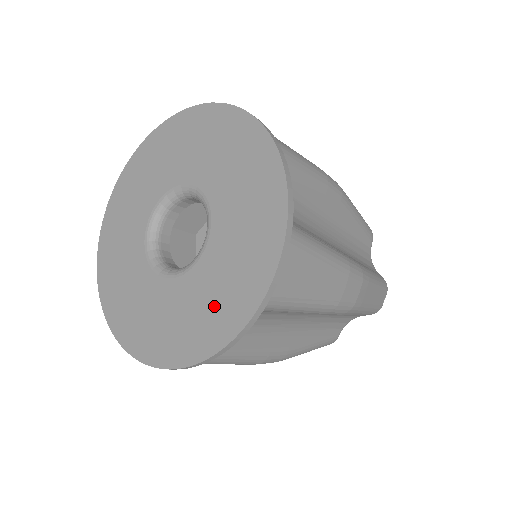
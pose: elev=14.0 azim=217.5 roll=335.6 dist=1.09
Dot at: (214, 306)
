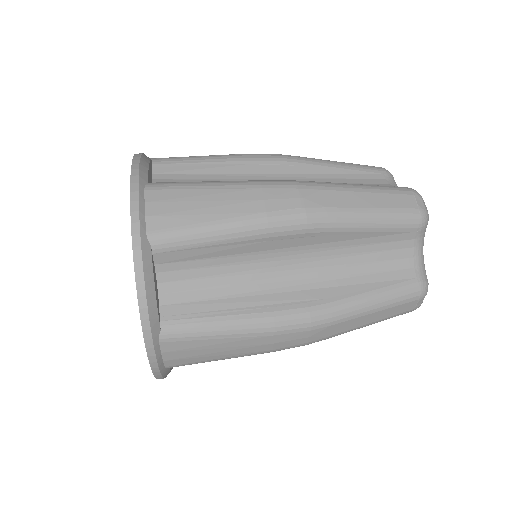
Dot at: occluded
